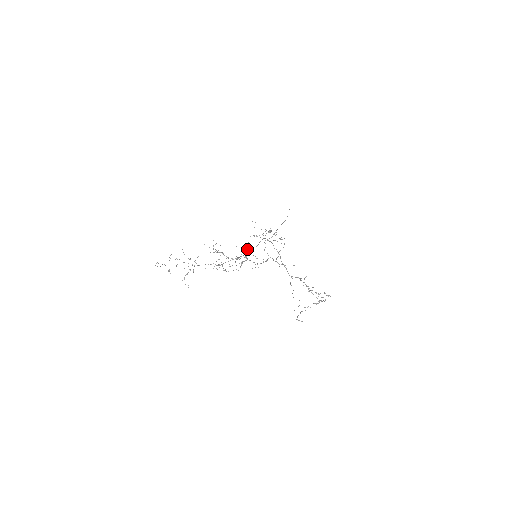
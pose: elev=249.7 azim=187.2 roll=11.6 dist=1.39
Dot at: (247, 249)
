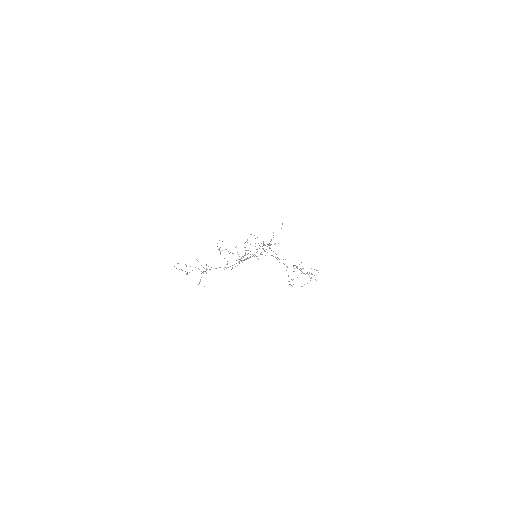
Dot at: occluded
